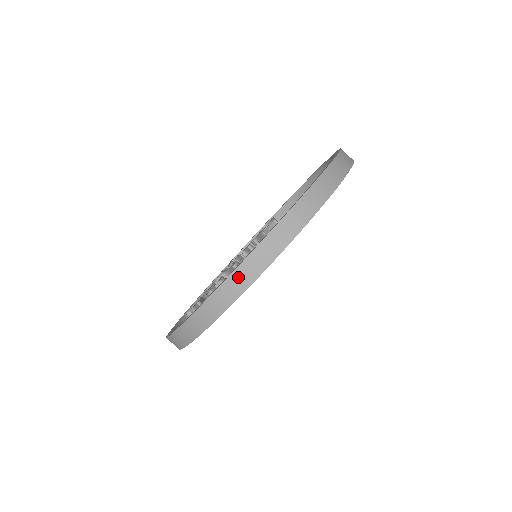
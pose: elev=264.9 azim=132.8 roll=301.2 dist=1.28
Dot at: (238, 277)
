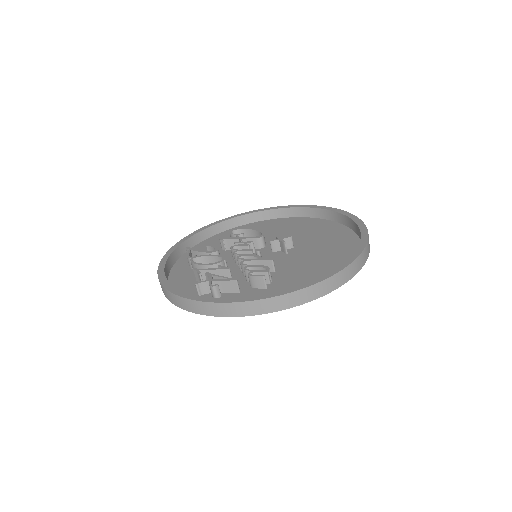
Dot at: (340, 276)
